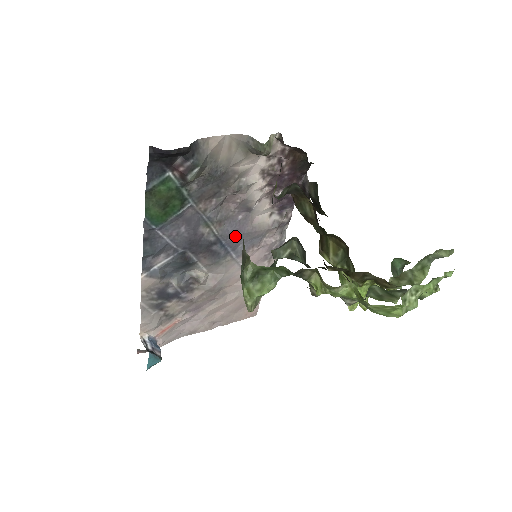
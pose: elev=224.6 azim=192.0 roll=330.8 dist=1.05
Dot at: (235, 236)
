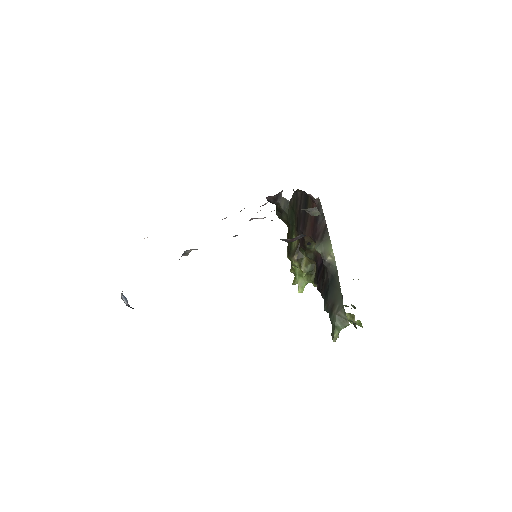
Dot at: occluded
